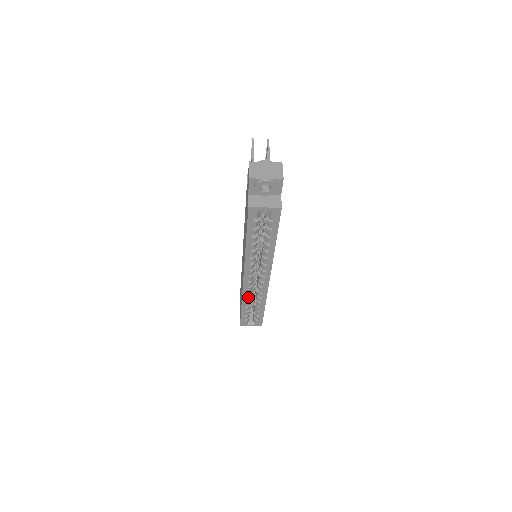
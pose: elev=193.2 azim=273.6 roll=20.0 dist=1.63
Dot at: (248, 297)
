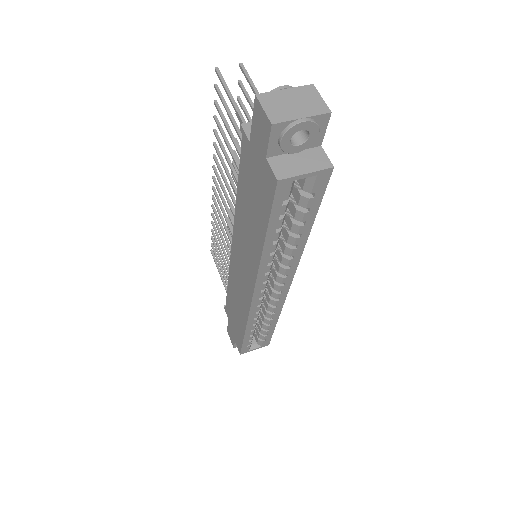
Dot at: (255, 318)
